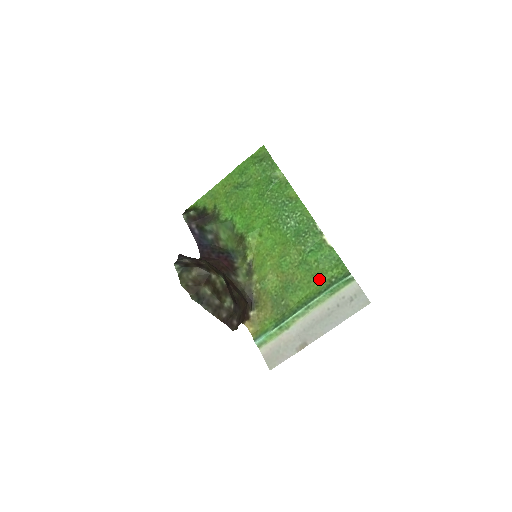
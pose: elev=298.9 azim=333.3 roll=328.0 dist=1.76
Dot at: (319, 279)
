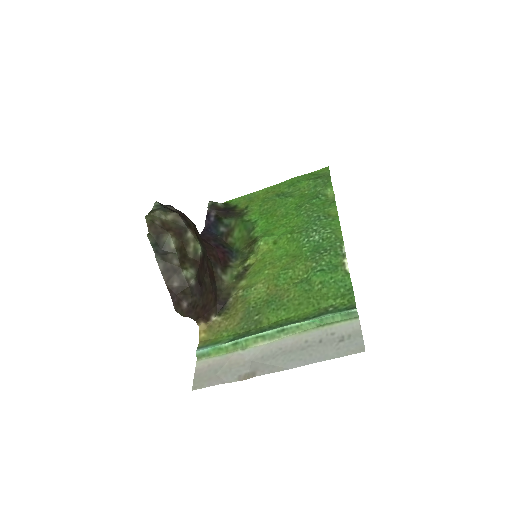
Dot at: (314, 304)
